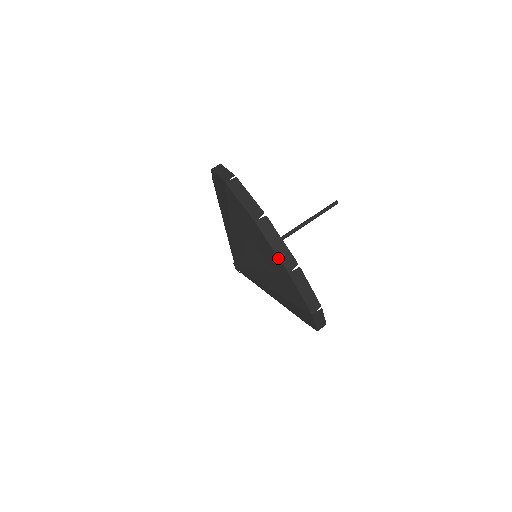
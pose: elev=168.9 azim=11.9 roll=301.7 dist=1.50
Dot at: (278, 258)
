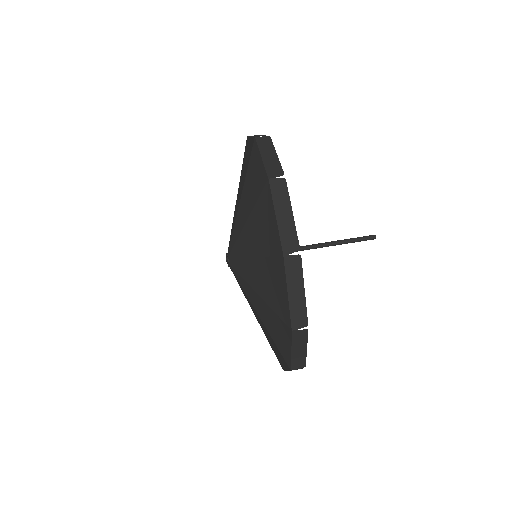
Dot at: (289, 309)
